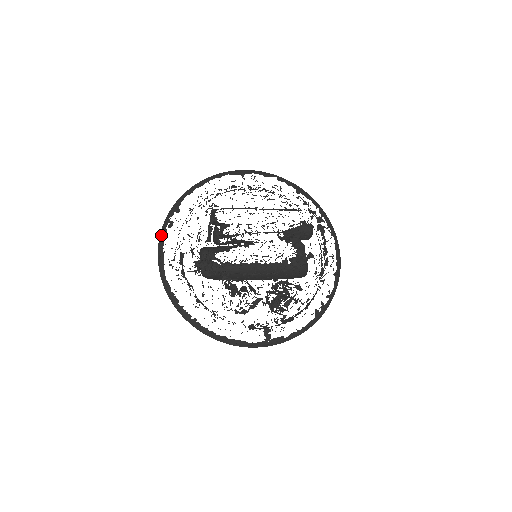
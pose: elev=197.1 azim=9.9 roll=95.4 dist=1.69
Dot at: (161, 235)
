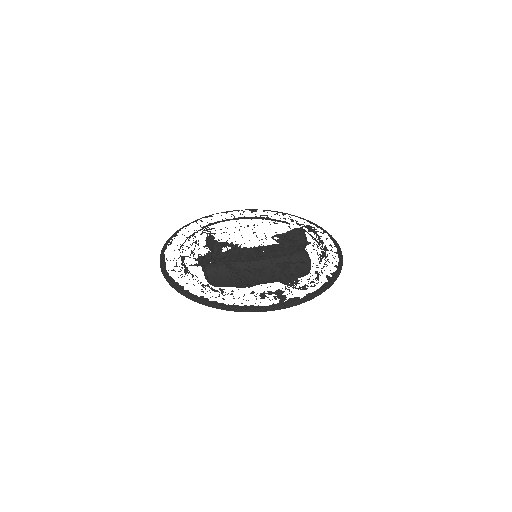
Dot at: (162, 251)
